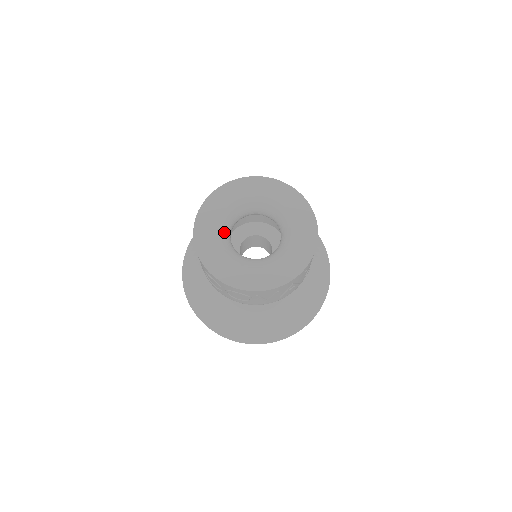
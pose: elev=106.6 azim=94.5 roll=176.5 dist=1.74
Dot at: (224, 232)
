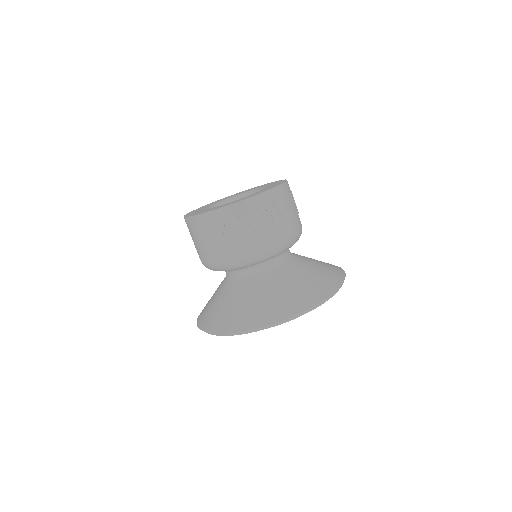
Dot at: occluded
